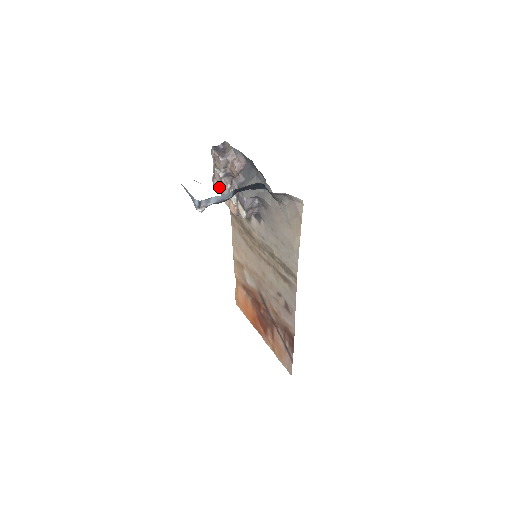
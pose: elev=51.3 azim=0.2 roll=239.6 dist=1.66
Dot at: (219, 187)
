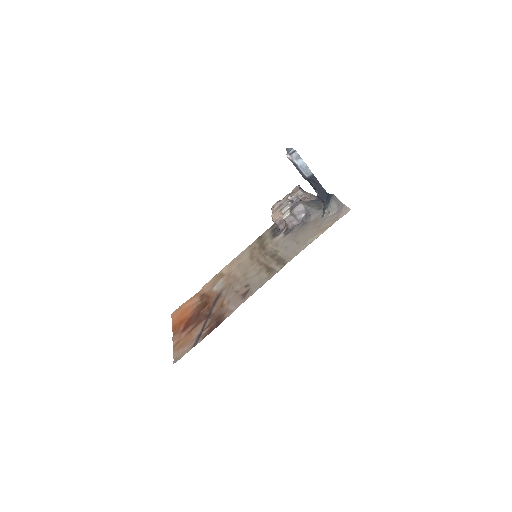
Dot at: (278, 205)
